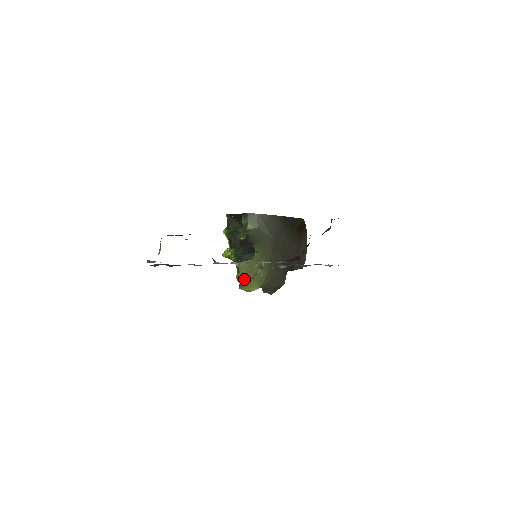
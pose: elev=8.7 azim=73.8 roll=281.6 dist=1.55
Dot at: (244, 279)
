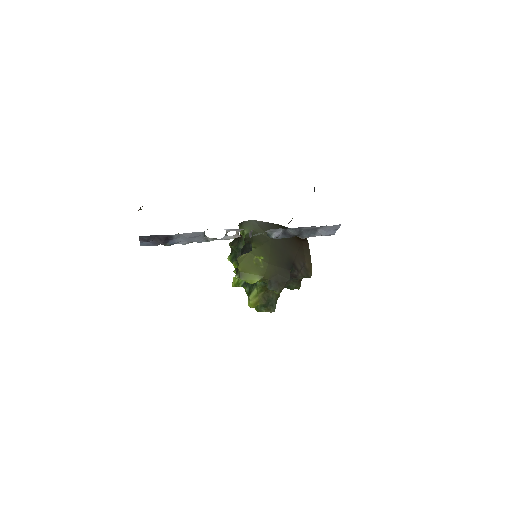
Dot at: (244, 269)
